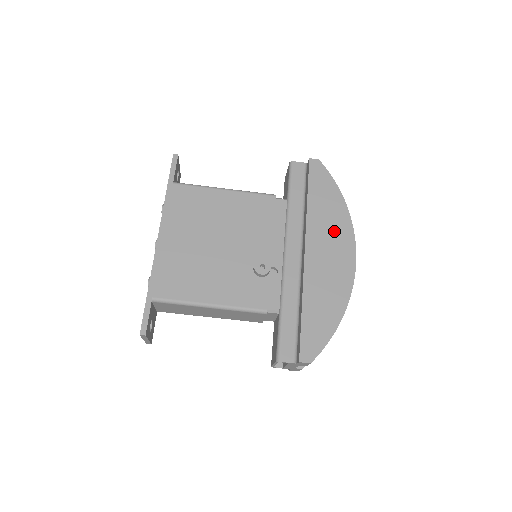
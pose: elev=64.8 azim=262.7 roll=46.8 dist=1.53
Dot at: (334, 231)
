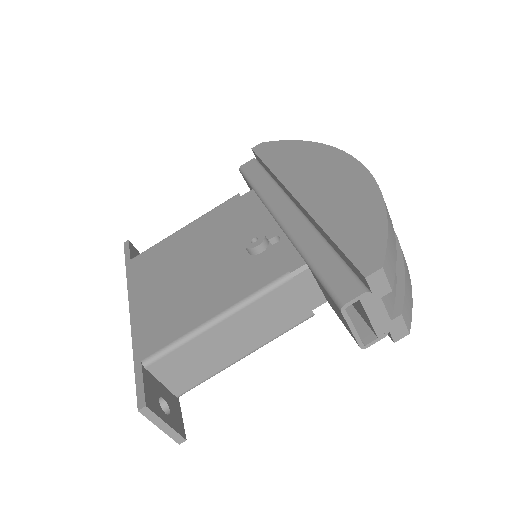
Dot at: (313, 162)
